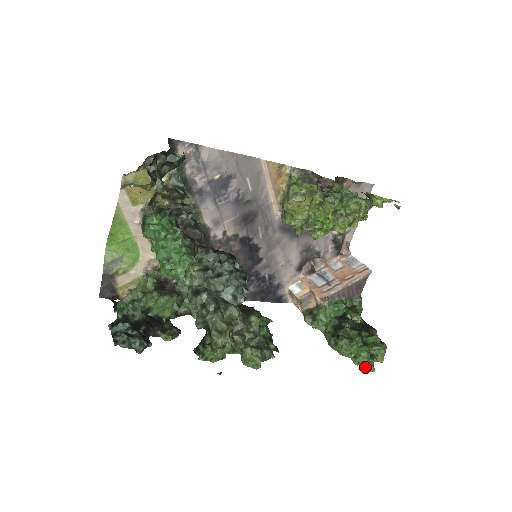
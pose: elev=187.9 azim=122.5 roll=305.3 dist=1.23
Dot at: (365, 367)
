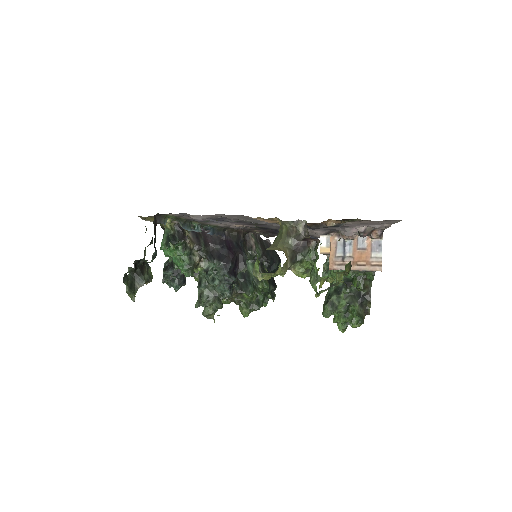
Dot at: (338, 327)
